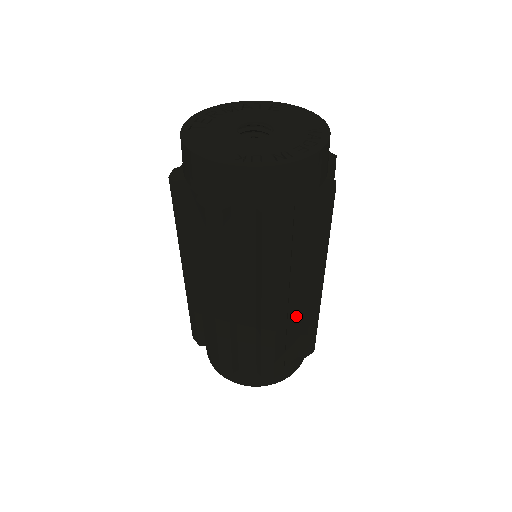
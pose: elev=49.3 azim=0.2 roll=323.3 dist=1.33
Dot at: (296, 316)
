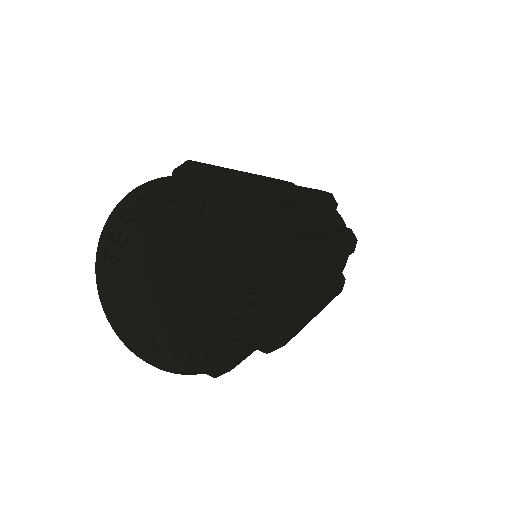
Dot at: occluded
